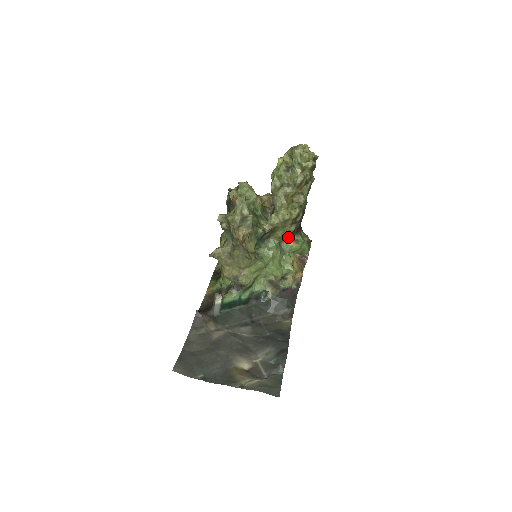
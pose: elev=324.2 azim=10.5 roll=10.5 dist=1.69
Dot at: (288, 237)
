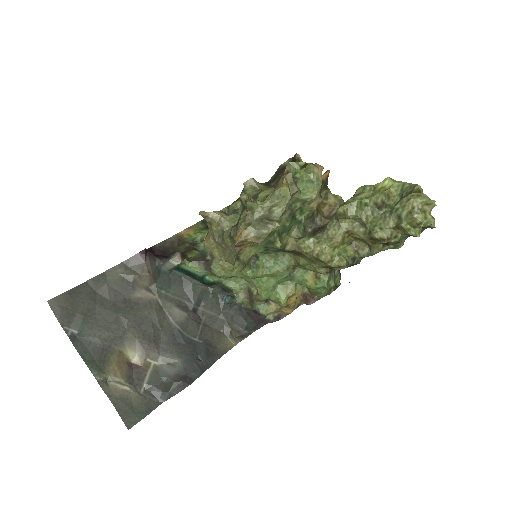
Dot at: occluded
